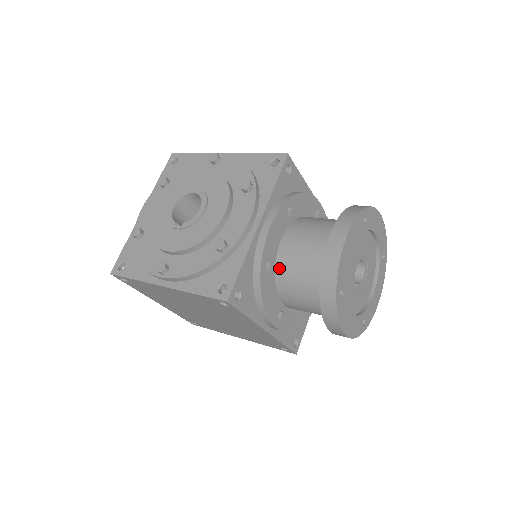
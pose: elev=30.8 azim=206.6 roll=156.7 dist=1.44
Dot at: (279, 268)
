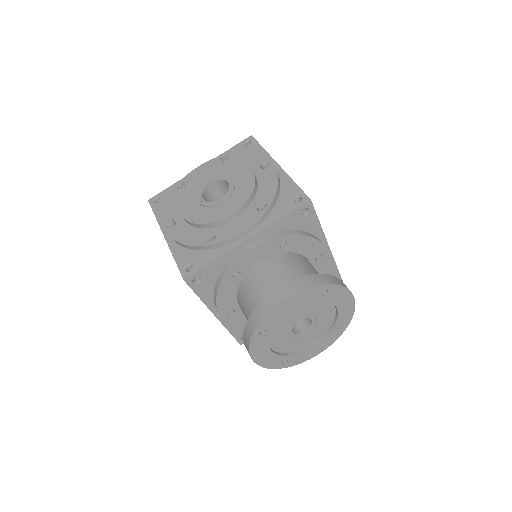
Dot at: (245, 280)
